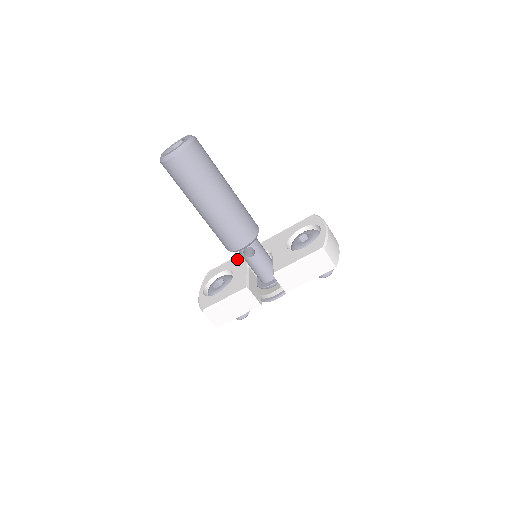
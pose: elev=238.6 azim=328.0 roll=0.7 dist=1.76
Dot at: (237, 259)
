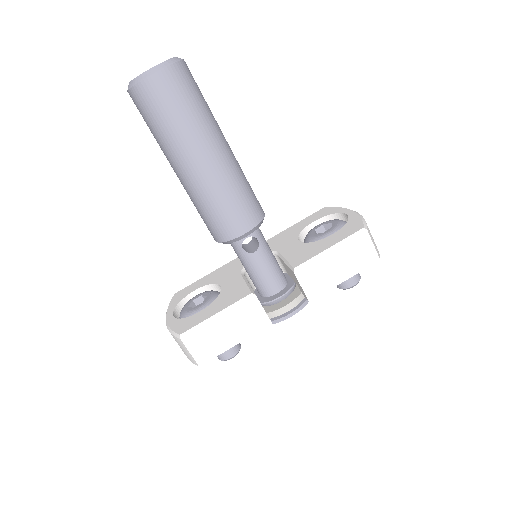
Dot at: (220, 271)
